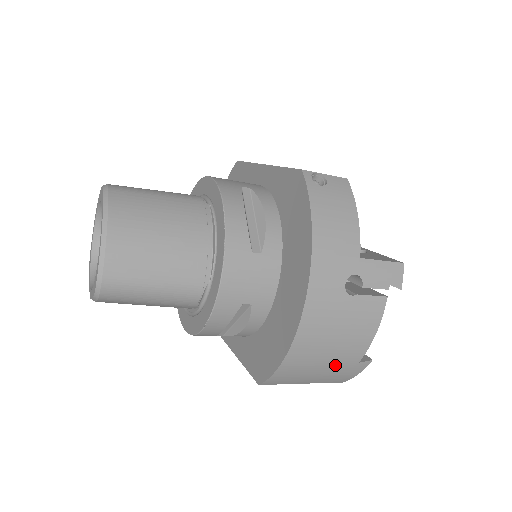
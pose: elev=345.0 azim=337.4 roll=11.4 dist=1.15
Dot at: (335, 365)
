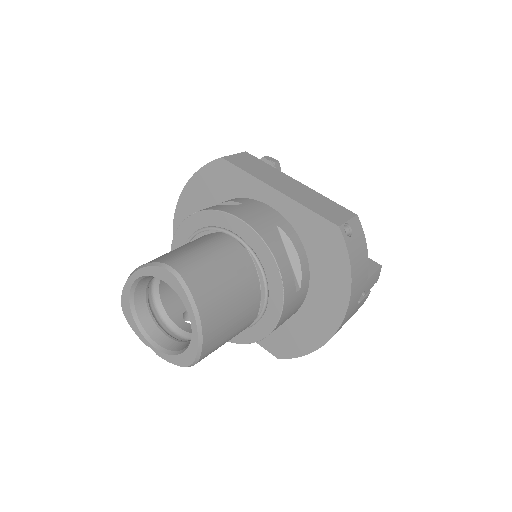
Dot at: occluded
